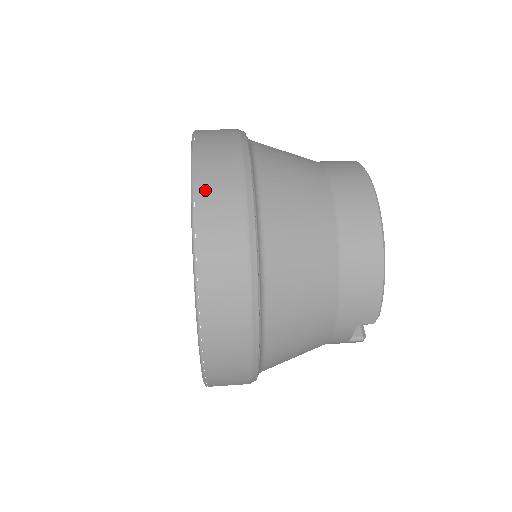
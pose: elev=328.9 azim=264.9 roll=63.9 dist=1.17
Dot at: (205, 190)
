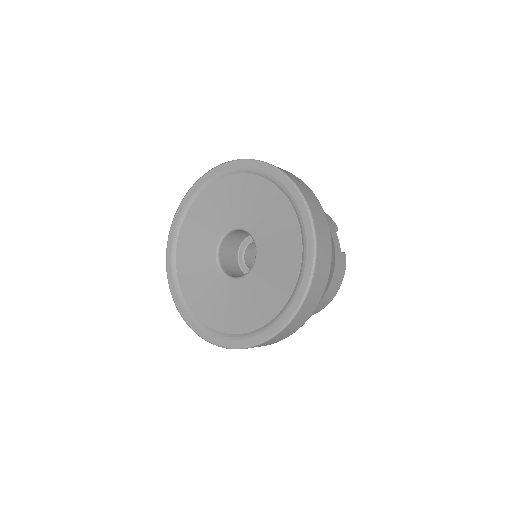
Dot at: occluded
